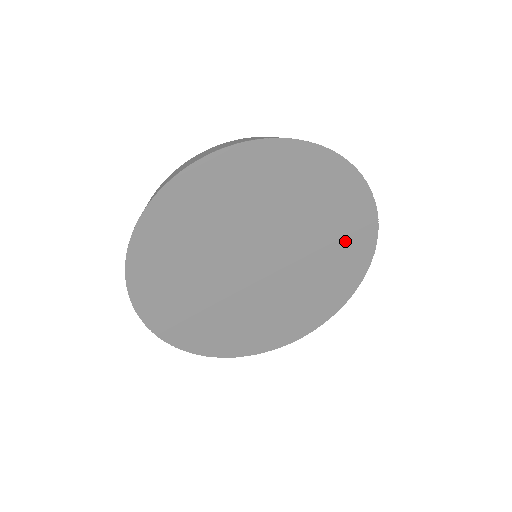
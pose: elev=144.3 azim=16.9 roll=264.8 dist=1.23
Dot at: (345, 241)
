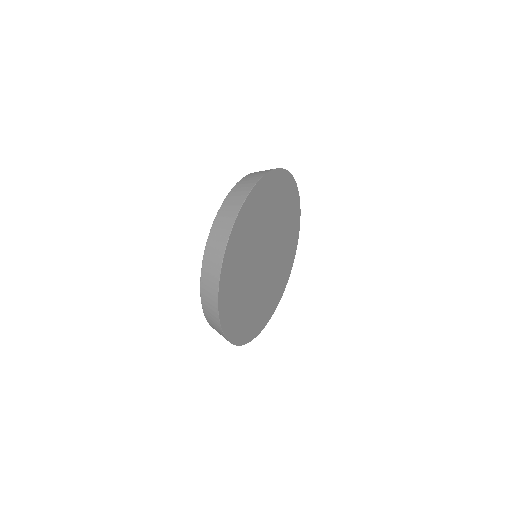
Dot at: (282, 276)
